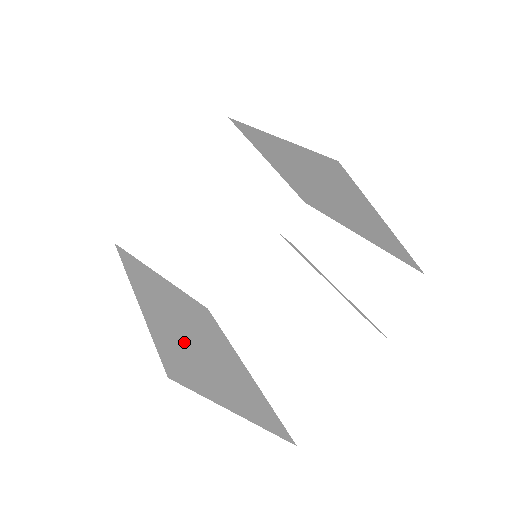
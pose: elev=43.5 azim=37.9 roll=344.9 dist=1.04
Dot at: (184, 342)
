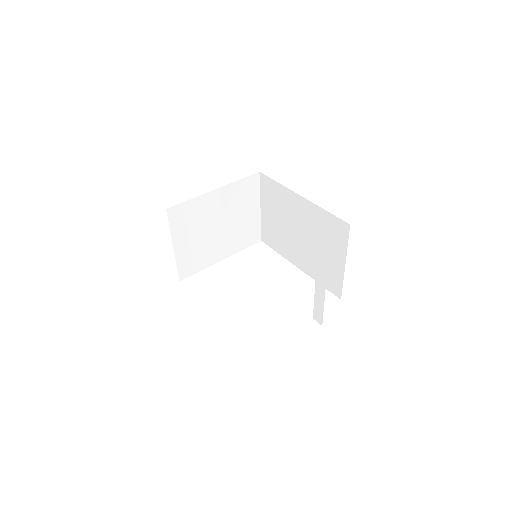
Dot at: occluded
